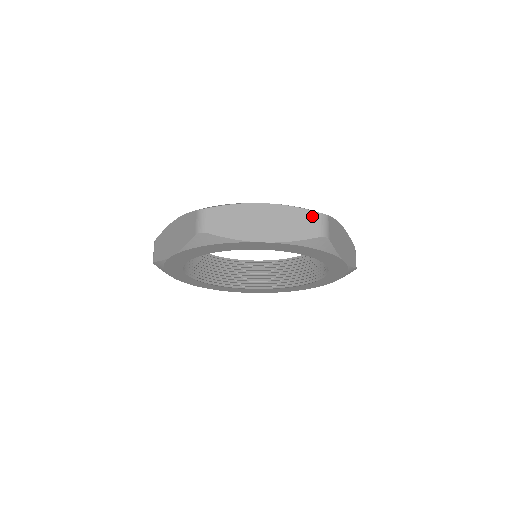
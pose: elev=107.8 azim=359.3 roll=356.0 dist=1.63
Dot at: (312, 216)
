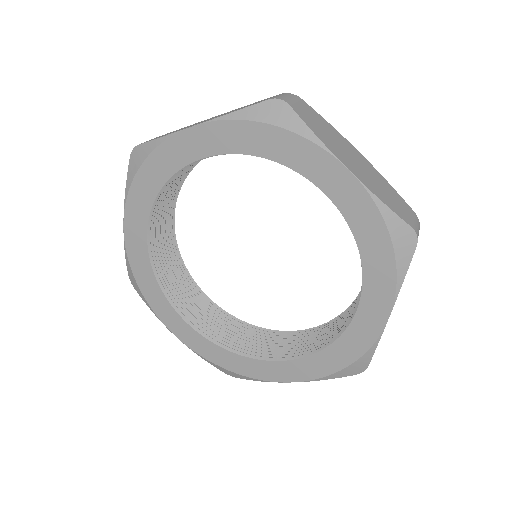
Dot at: (271, 97)
